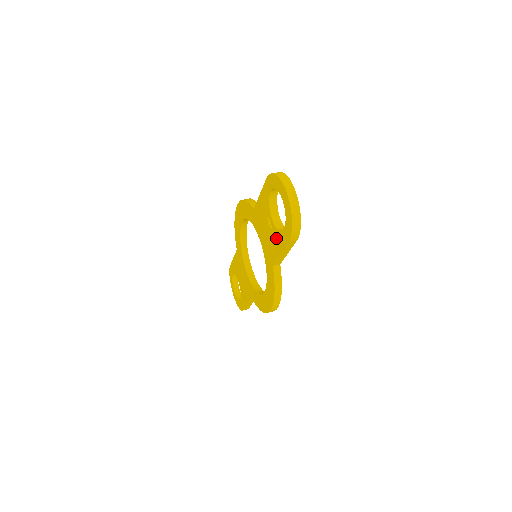
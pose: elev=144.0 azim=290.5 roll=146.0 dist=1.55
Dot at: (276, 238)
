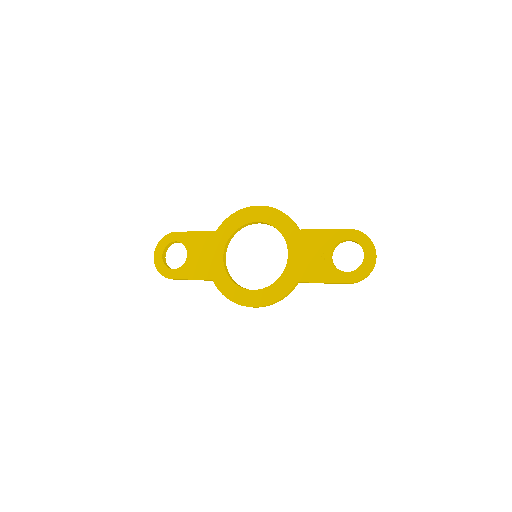
Dot at: (326, 270)
